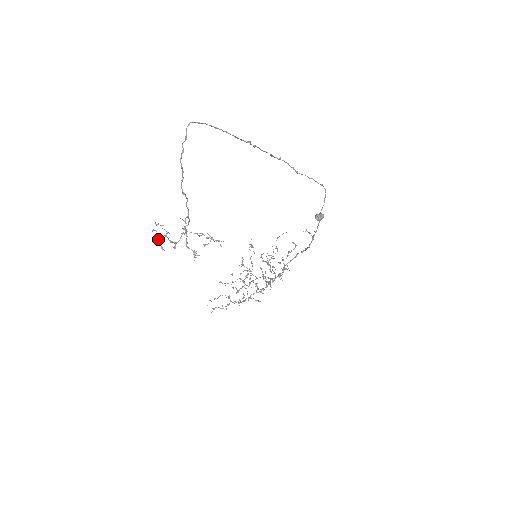
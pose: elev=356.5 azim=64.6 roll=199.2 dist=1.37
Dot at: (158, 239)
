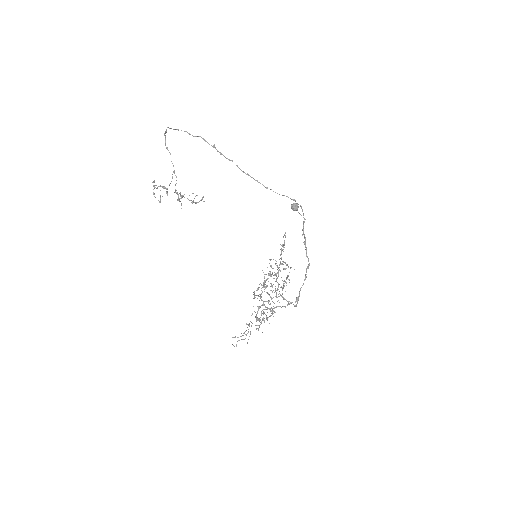
Dot at: (154, 185)
